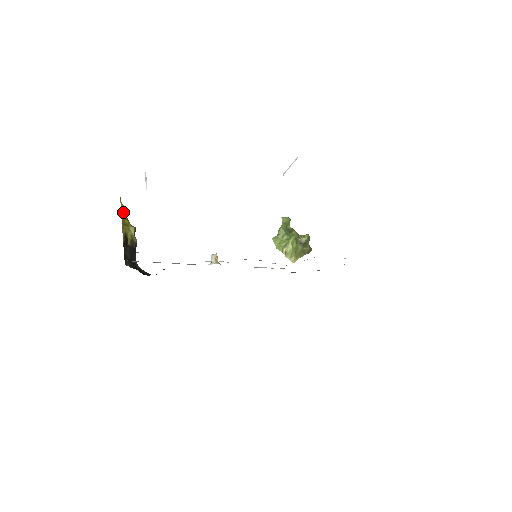
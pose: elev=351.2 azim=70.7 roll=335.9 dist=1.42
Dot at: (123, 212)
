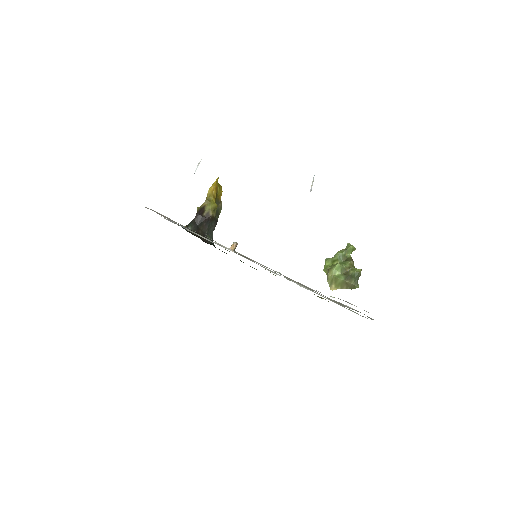
Dot at: (211, 190)
